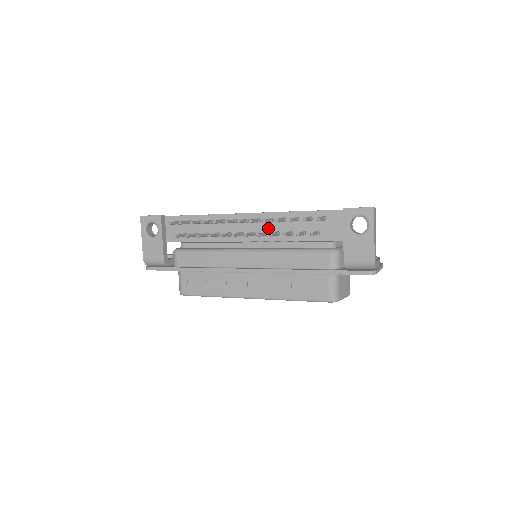
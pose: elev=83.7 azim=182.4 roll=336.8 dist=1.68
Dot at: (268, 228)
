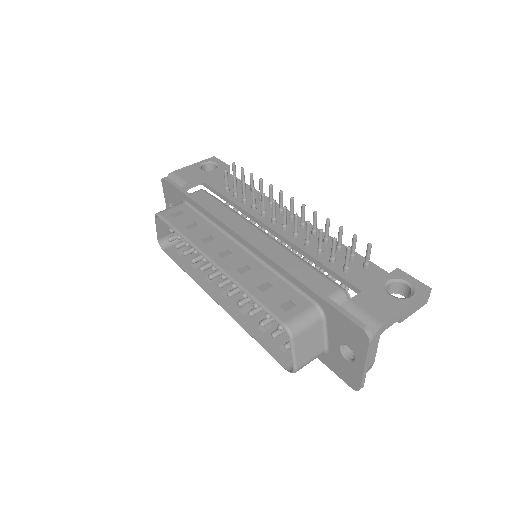
Dot at: (303, 235)
